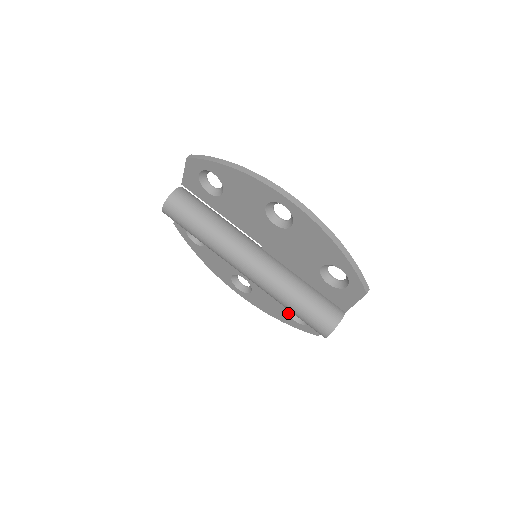
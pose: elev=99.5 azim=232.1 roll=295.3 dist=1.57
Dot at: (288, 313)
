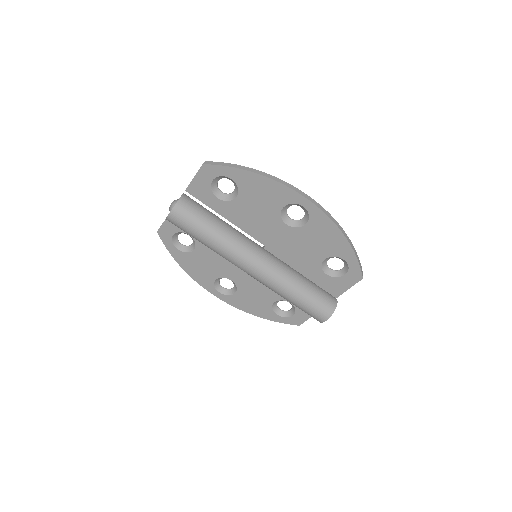
Dot at: (272, 308)
